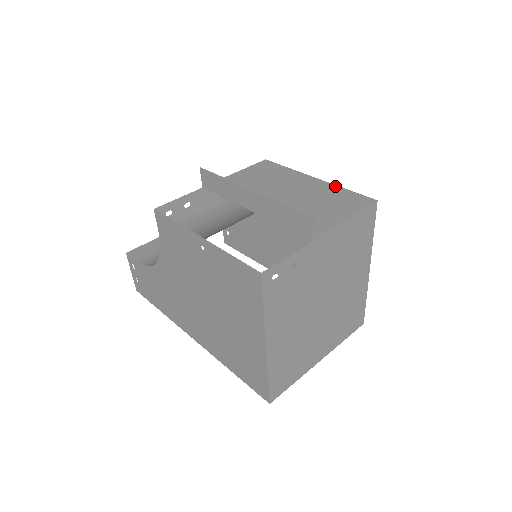
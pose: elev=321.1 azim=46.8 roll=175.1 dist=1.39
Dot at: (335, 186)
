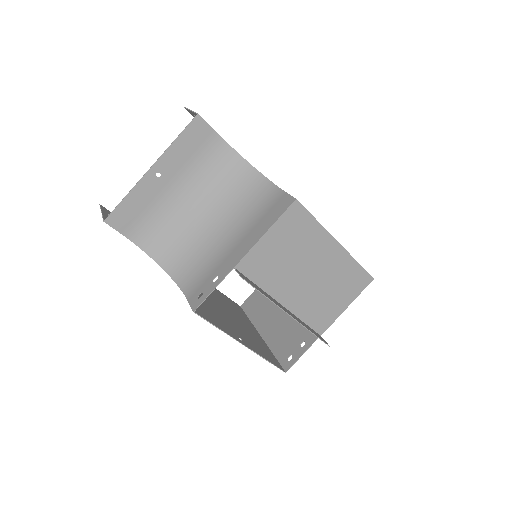
Dot at: (351, 258)
